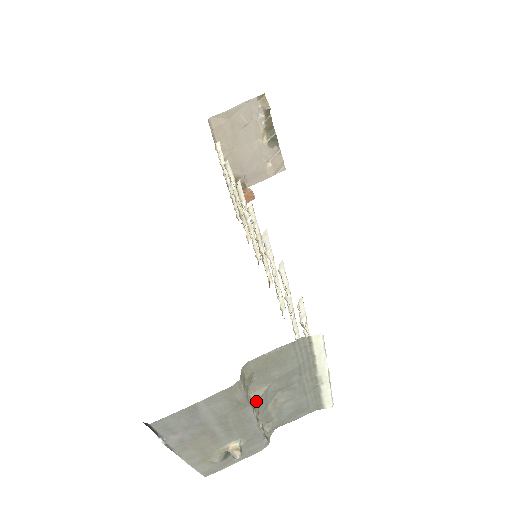
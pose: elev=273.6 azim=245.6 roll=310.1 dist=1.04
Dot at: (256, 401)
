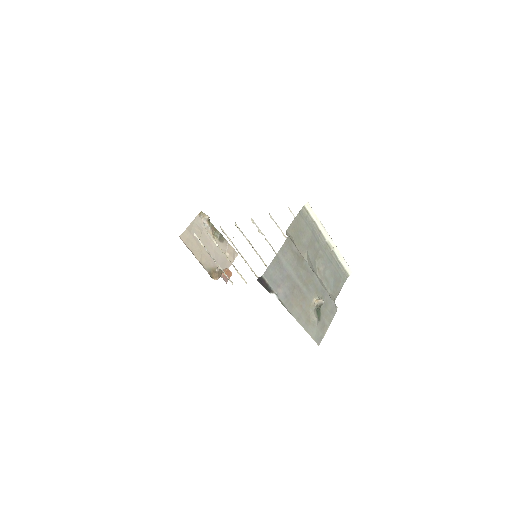
Dot at: occluded
